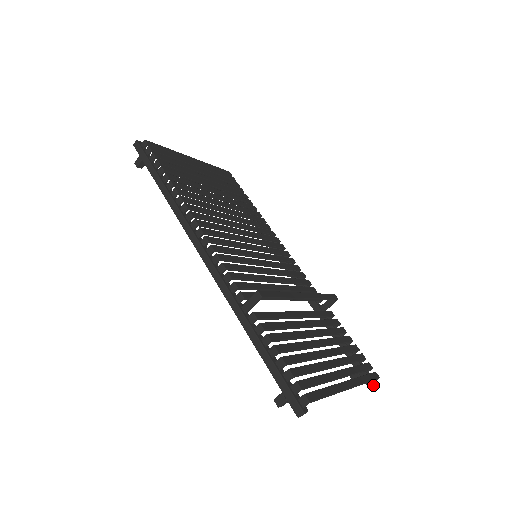
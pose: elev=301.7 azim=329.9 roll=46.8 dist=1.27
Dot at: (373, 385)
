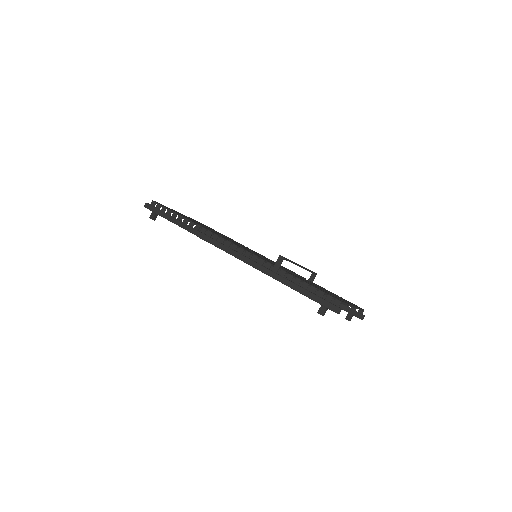
Dot at: (362, 316)
